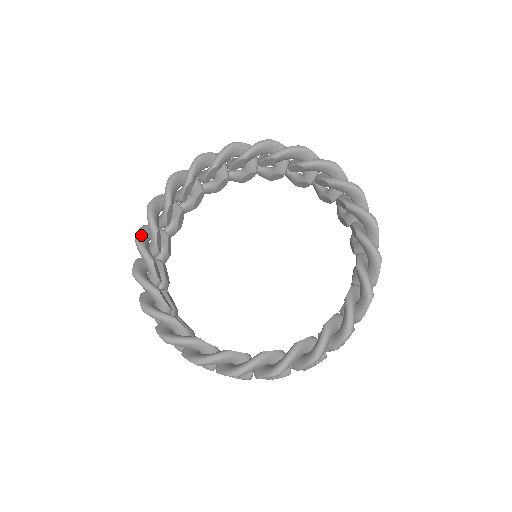
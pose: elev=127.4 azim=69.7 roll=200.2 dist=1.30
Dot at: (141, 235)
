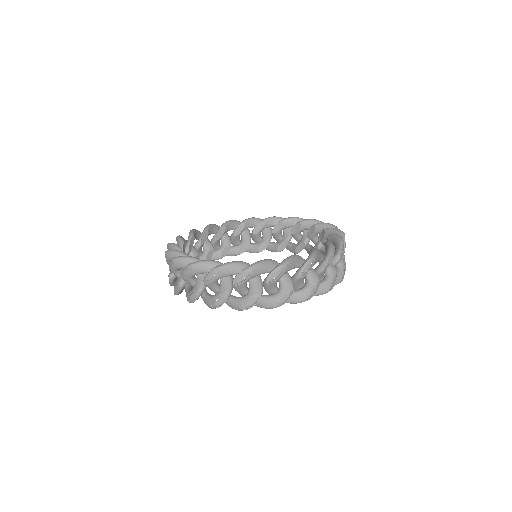
Dot at: (182, 237)
